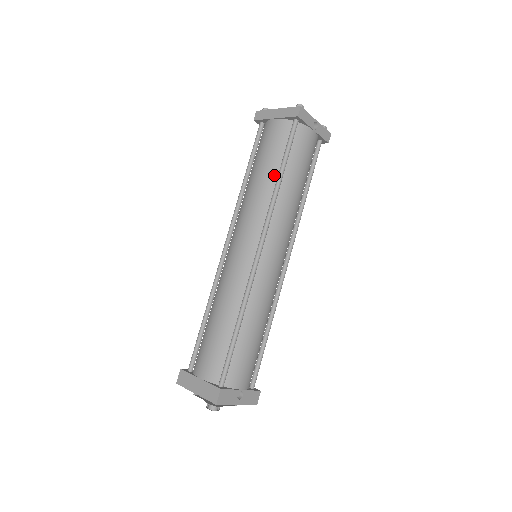
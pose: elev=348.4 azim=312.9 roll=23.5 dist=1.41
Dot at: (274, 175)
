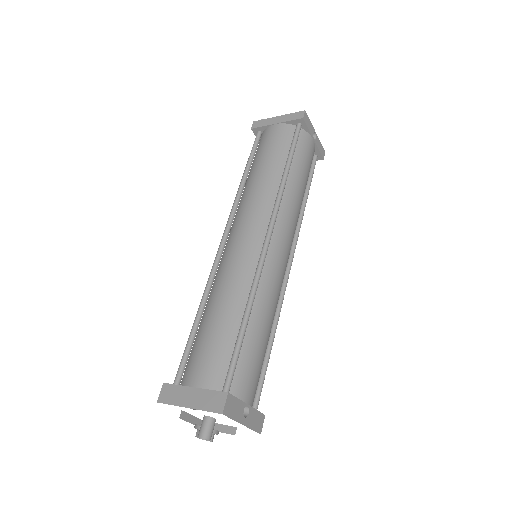
Dot at: (279, 169)
